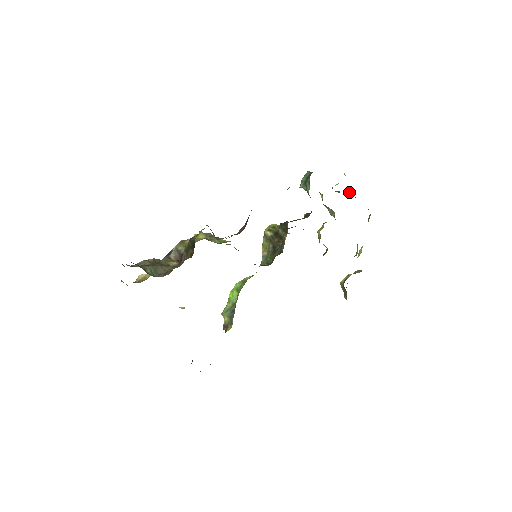
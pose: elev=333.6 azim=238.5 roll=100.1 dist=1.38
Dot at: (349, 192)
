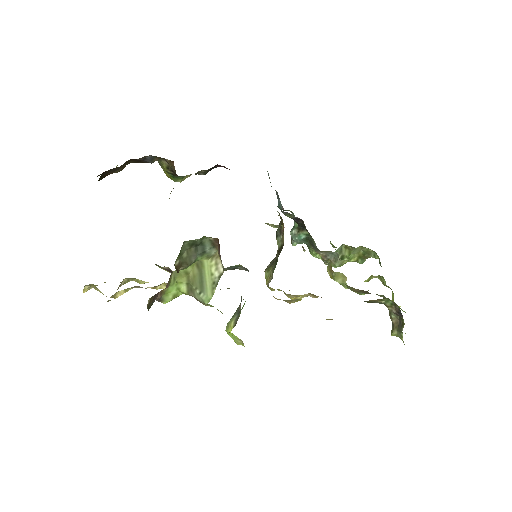
Dot at: (346, 251)
